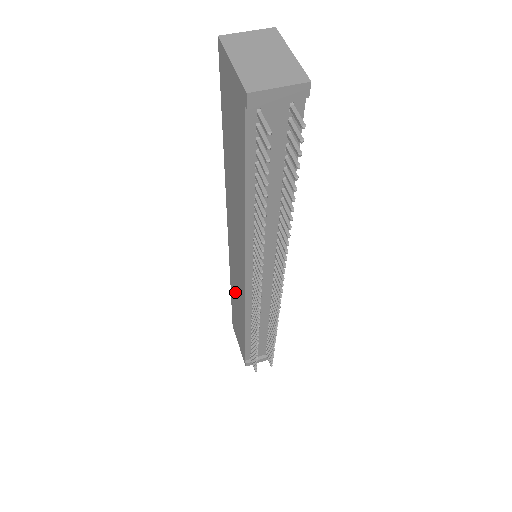
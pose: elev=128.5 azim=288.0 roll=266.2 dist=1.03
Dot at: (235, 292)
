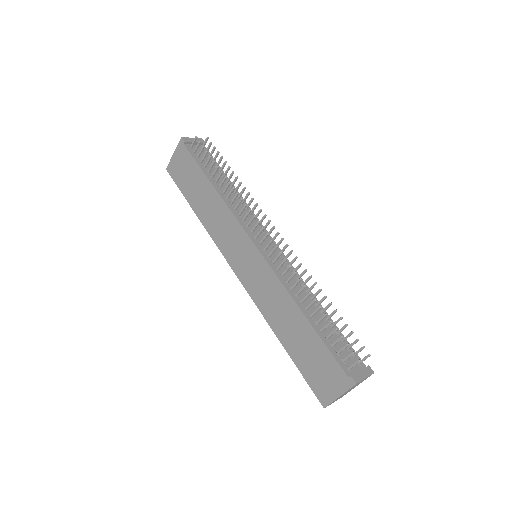
Dot at: (273, 310)
